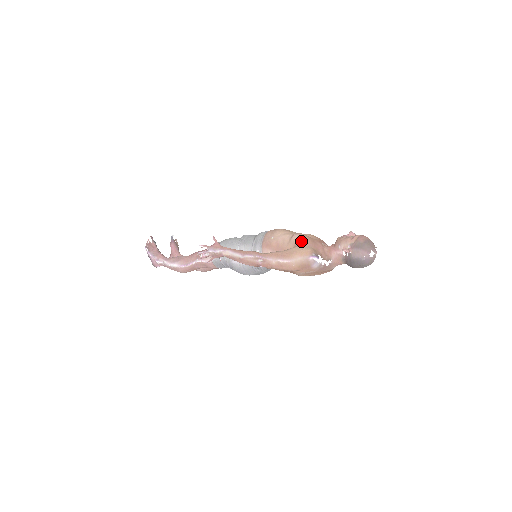
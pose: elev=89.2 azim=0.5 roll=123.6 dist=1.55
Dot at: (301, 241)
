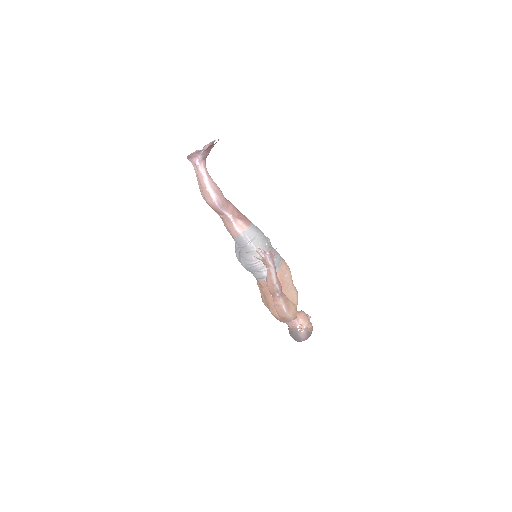
Dot at: occluded
